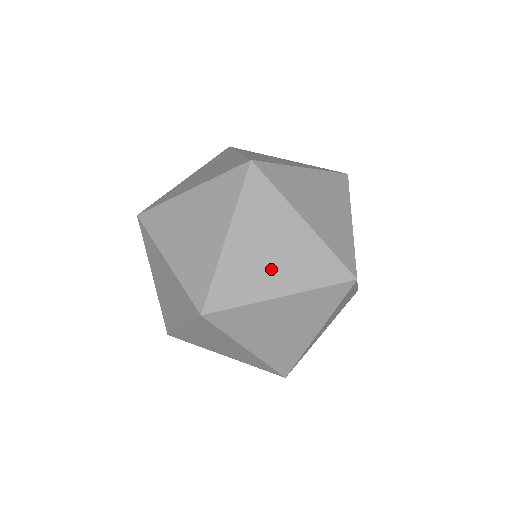
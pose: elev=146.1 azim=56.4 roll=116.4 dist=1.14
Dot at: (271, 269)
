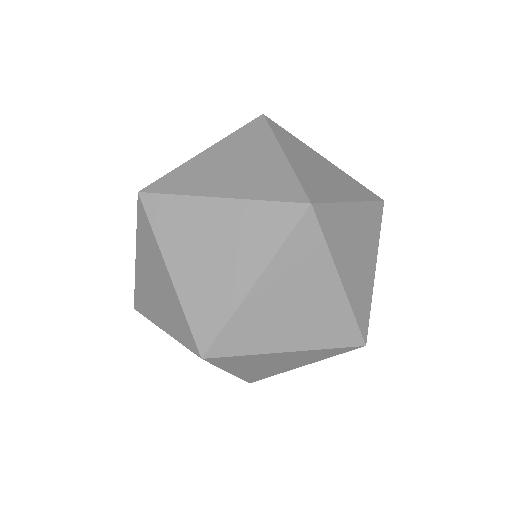
Dot at: occluded
